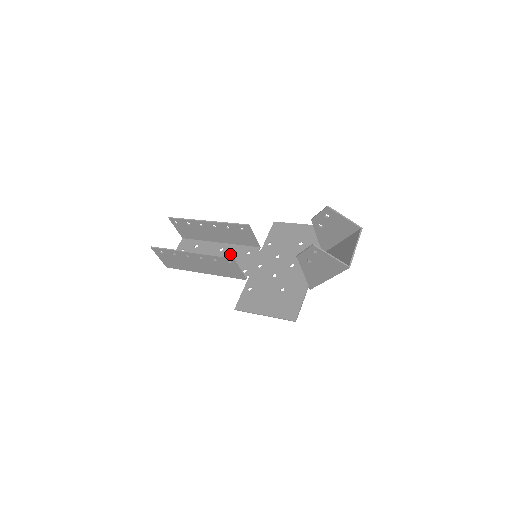
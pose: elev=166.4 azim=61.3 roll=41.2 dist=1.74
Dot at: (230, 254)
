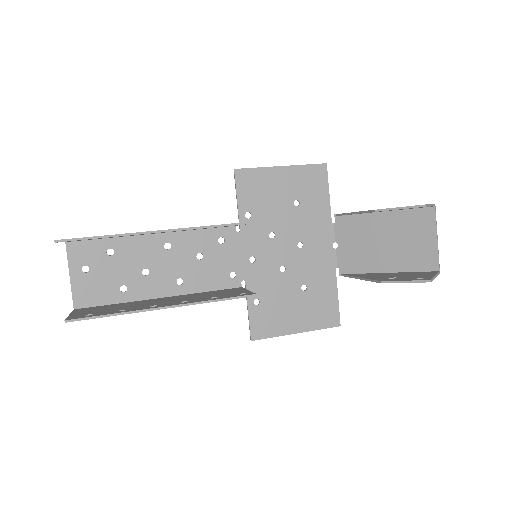
Dot at: (190, 252)
